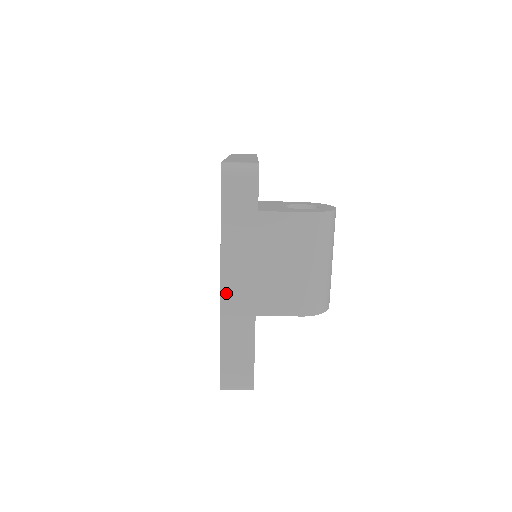
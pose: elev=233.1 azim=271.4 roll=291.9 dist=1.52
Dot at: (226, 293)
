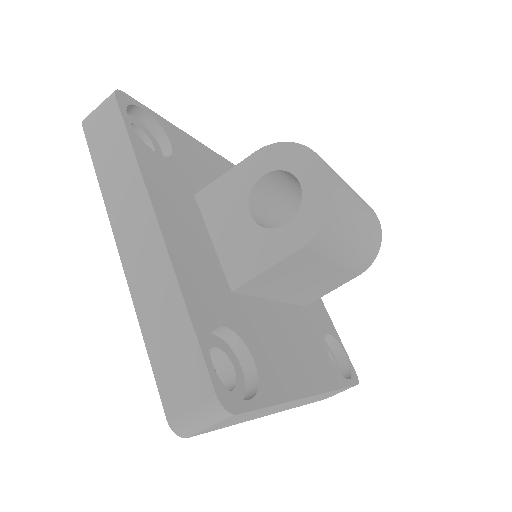
Dot at: (285, 409)
